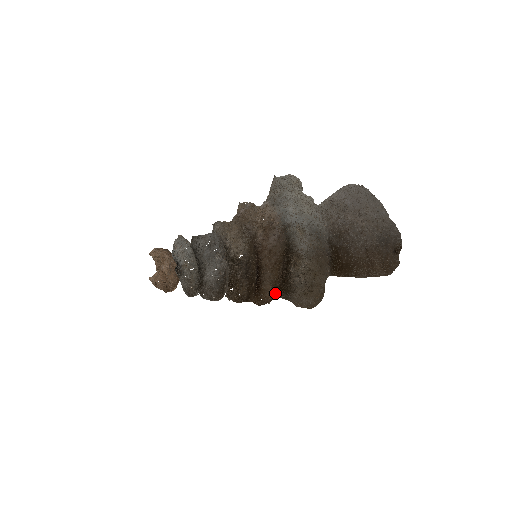
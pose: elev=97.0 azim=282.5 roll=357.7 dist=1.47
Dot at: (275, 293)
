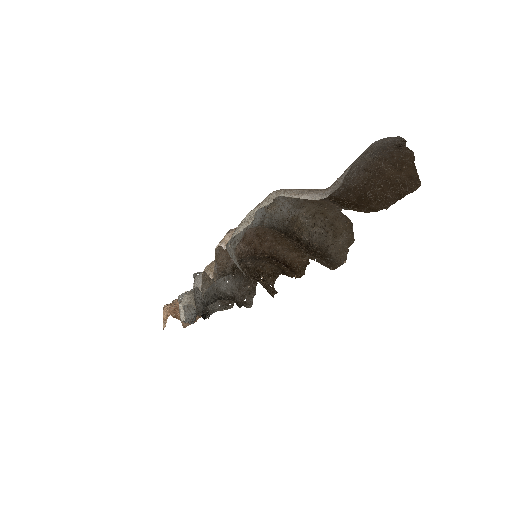
Dot at: (305, 255)
